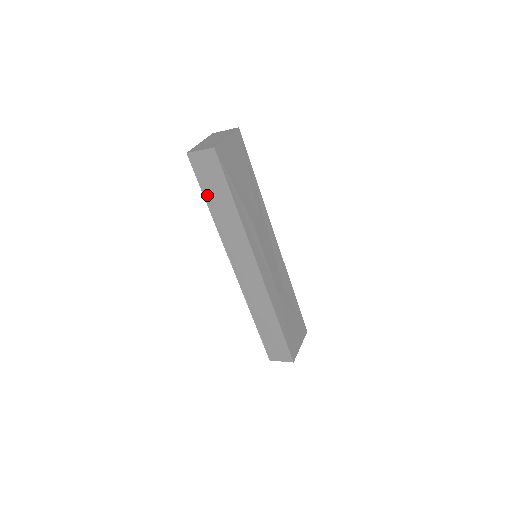
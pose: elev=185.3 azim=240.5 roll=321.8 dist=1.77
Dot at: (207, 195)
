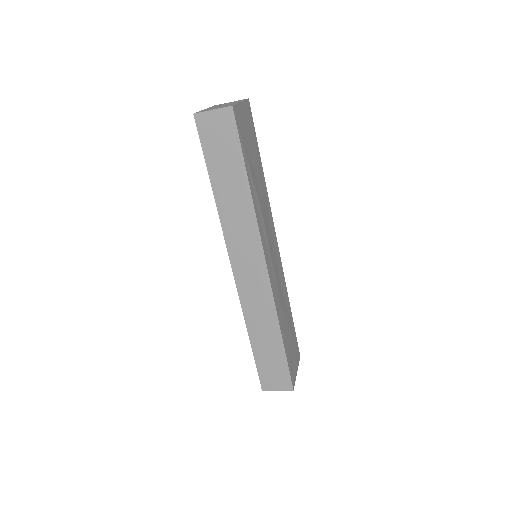
Dot at: (212, 170)
